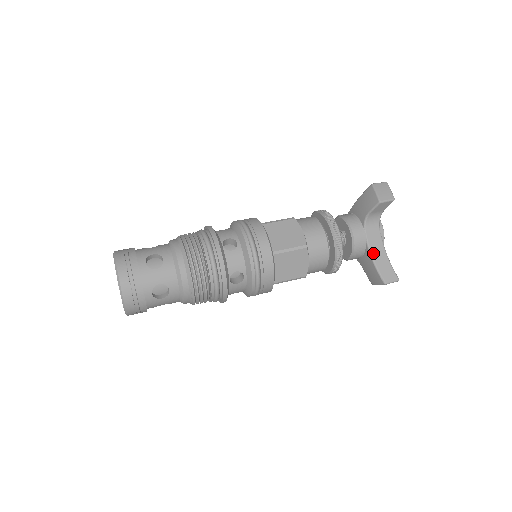
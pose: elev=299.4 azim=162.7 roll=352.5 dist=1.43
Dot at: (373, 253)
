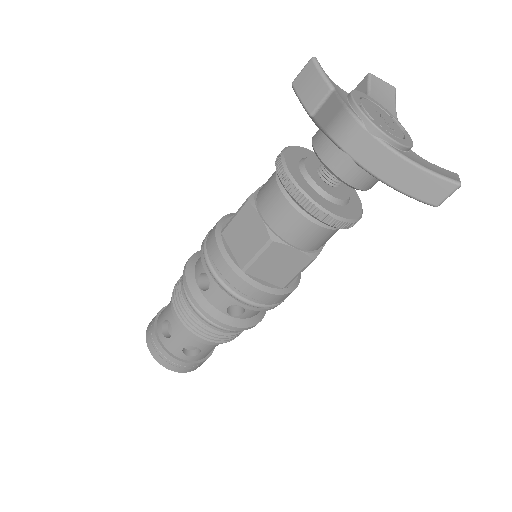
Dot at: (381, 175)
